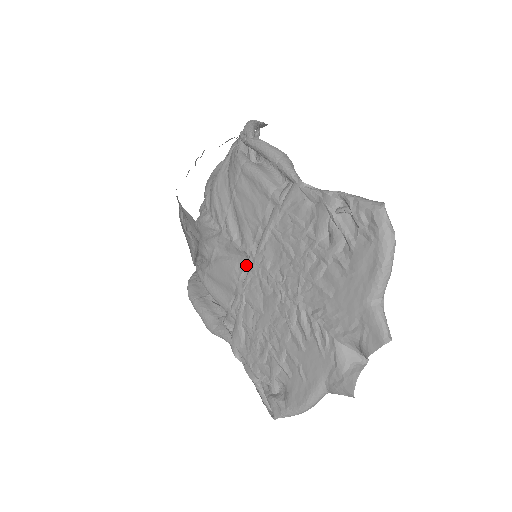
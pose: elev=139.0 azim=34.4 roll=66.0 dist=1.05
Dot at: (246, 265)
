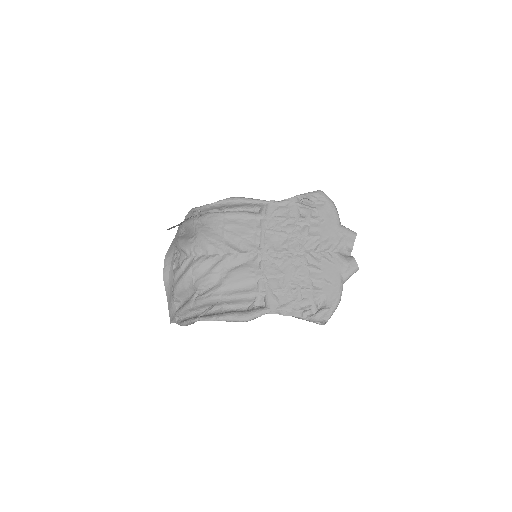
Dot at: (257, 259)
